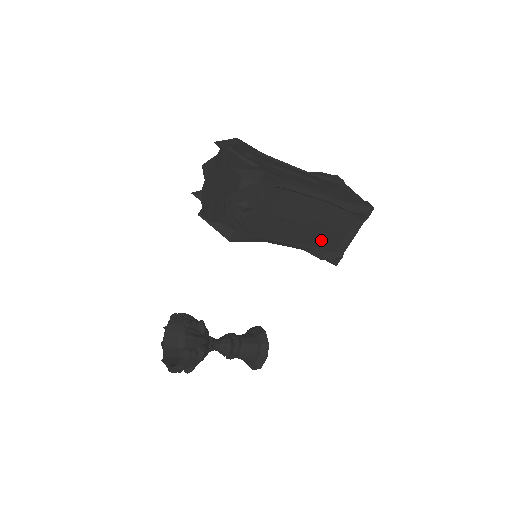
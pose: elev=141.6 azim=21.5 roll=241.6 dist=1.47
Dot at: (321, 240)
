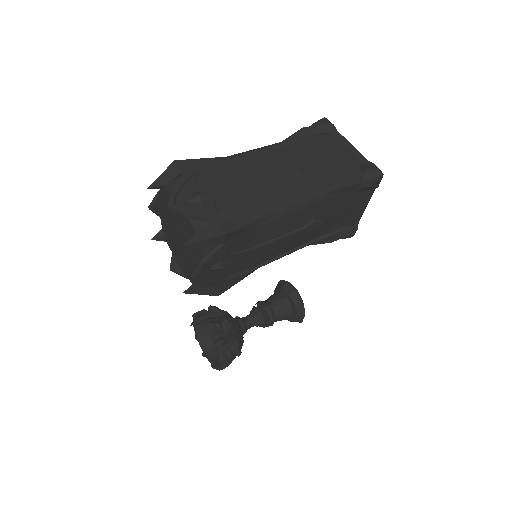
Dot at: (326, 228)
